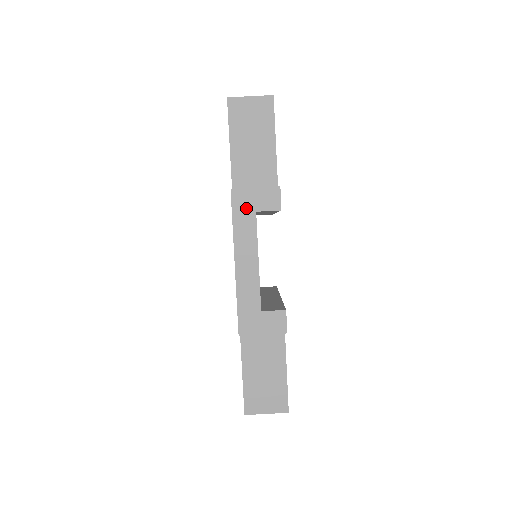
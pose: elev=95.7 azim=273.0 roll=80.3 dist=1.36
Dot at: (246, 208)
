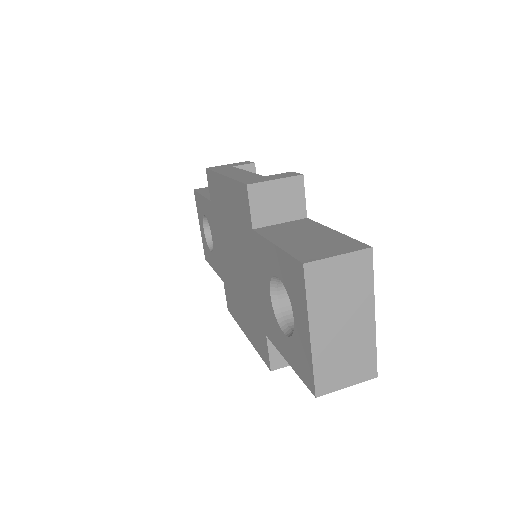
Dot at: occluded
